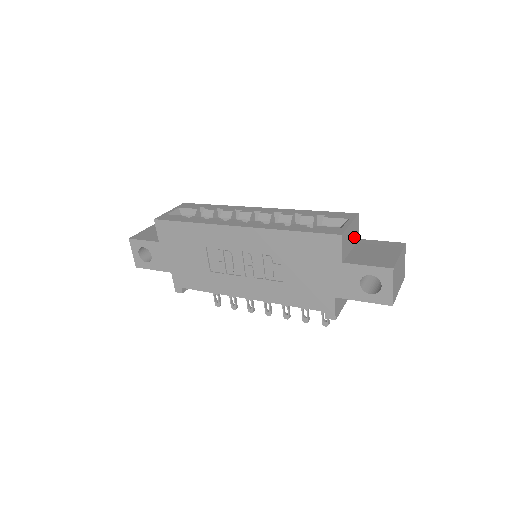
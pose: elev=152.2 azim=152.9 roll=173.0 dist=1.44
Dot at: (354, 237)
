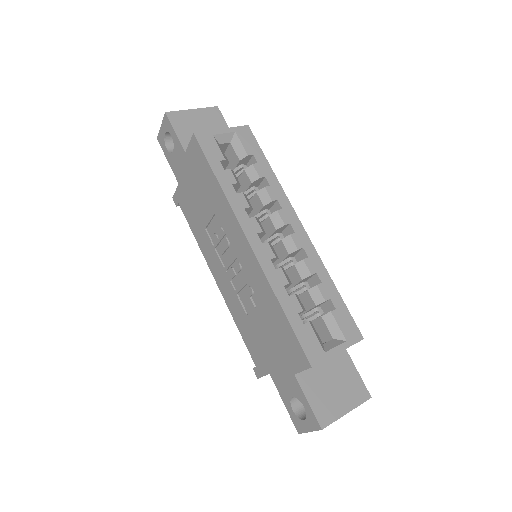
Dot at: occluded
